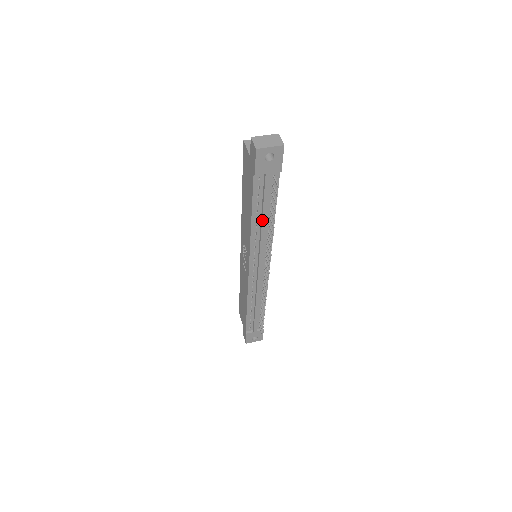
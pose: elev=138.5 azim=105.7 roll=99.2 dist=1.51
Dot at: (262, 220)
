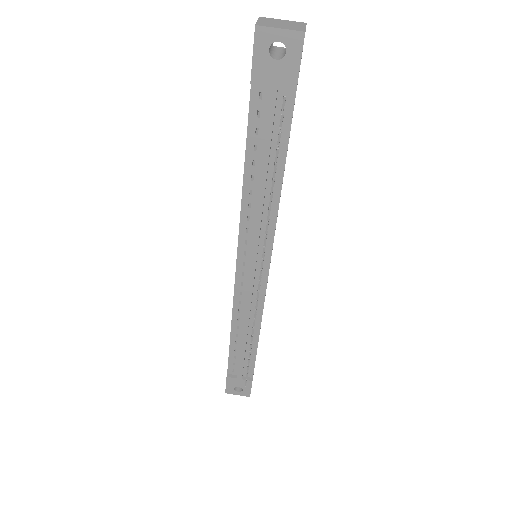
Dot at: (259, 180)
